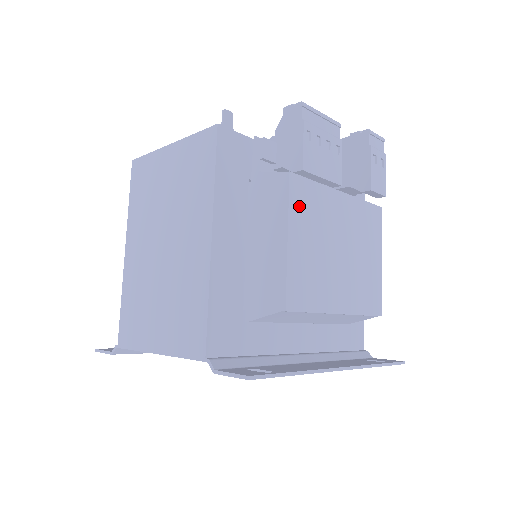
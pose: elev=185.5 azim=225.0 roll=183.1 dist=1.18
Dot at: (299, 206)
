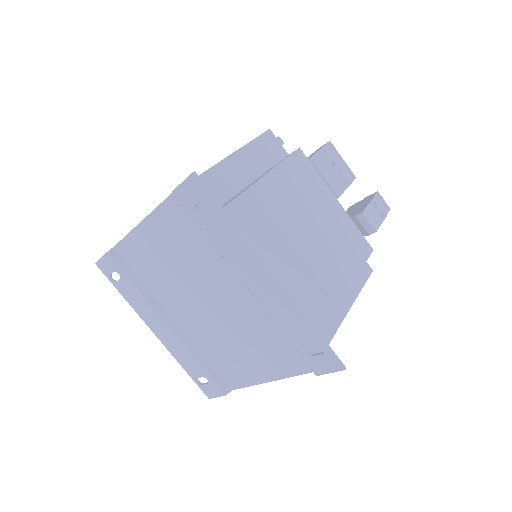
Dot at: (296, 166)
